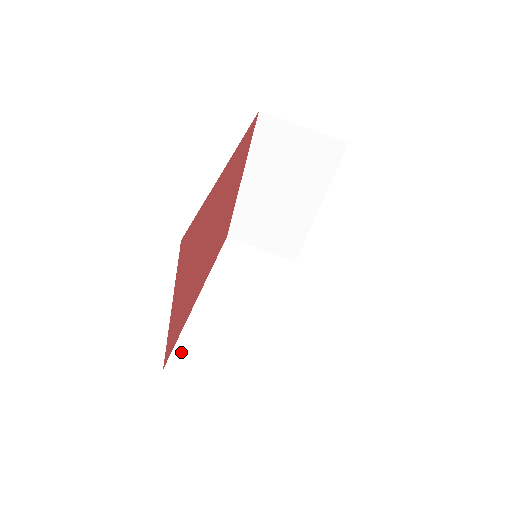
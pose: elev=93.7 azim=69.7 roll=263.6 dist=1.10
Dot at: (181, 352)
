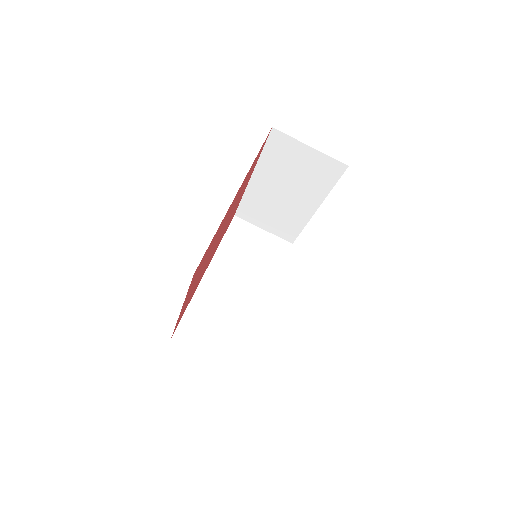
Dot at: (187, 323)
